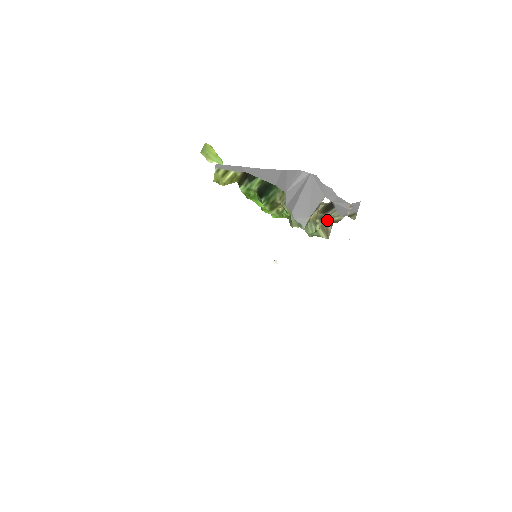
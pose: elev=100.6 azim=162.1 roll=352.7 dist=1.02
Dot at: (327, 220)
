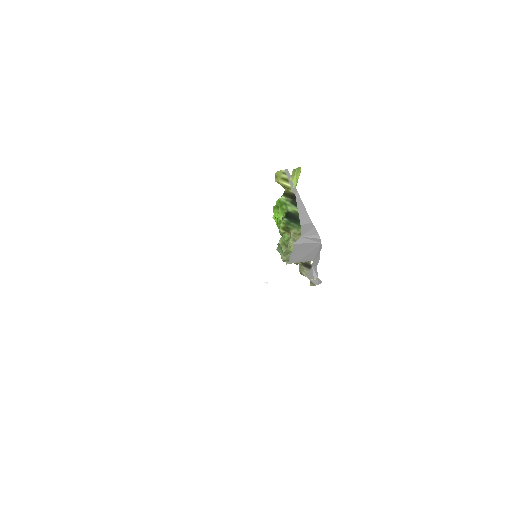
Dot at: occluded
